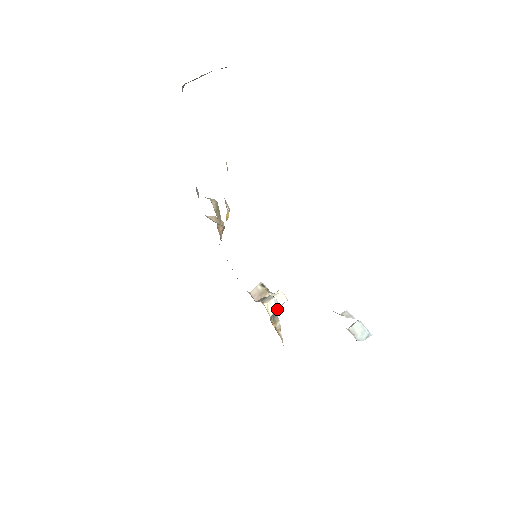
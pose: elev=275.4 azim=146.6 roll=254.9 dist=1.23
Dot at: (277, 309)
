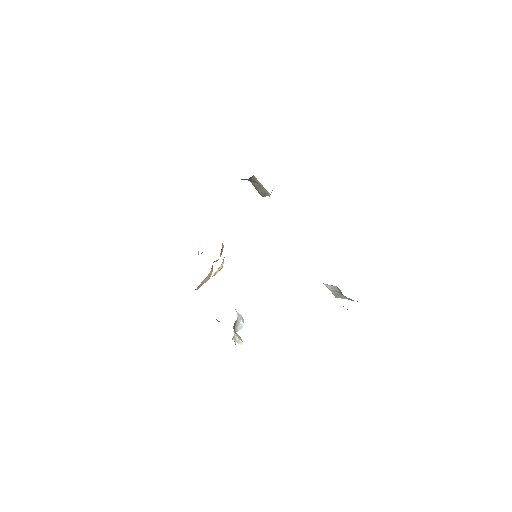
Dot at: (242, 322)
